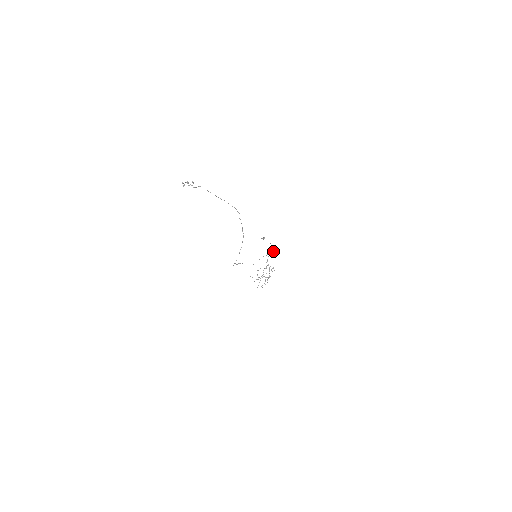
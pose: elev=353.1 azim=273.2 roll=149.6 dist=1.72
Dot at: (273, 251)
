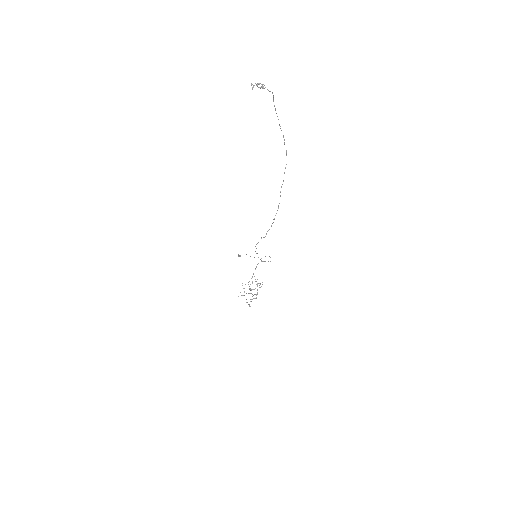
Dot at: (269, 256)
